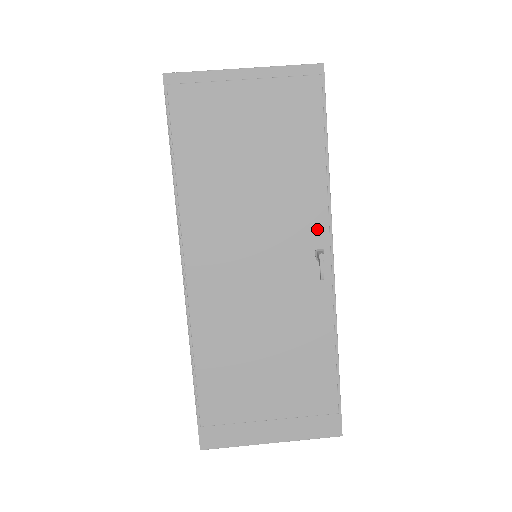
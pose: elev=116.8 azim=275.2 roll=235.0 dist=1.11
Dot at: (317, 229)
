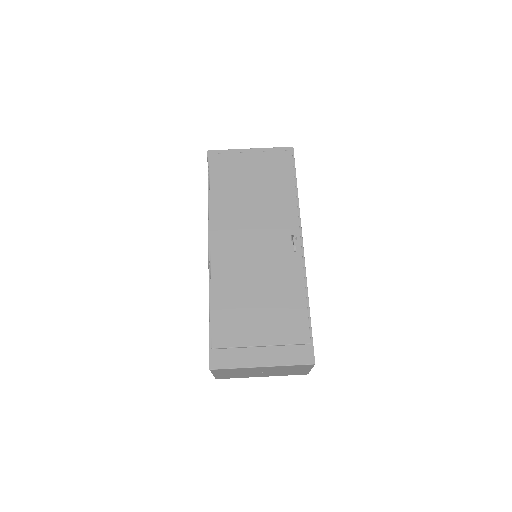
Dot at: (292, 224)
